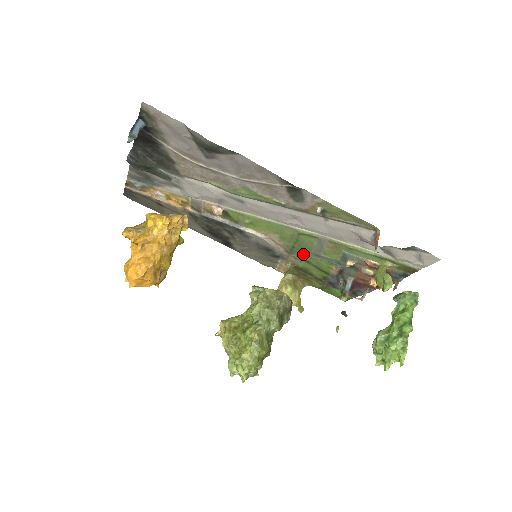
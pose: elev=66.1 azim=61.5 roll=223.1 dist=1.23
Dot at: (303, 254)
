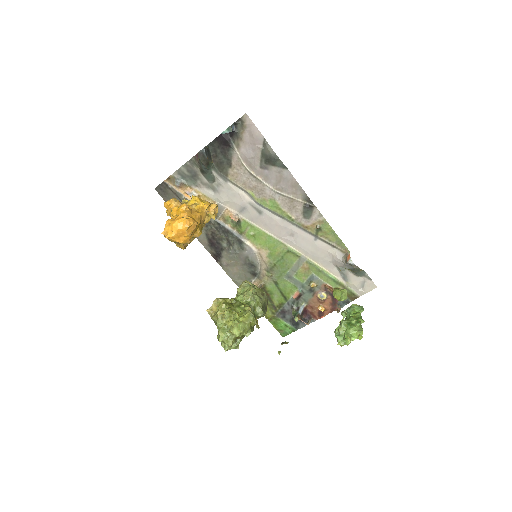
Dot at: (278, 274)
